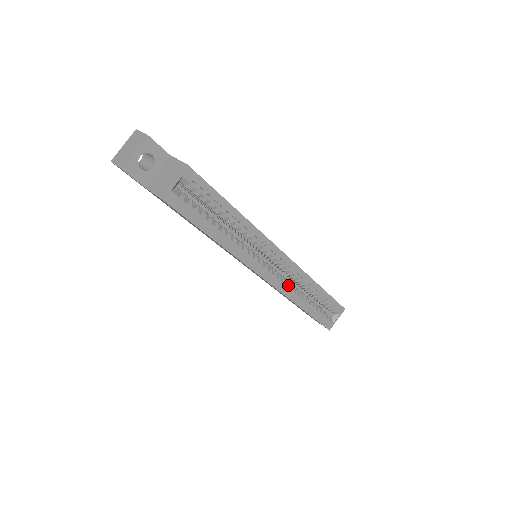
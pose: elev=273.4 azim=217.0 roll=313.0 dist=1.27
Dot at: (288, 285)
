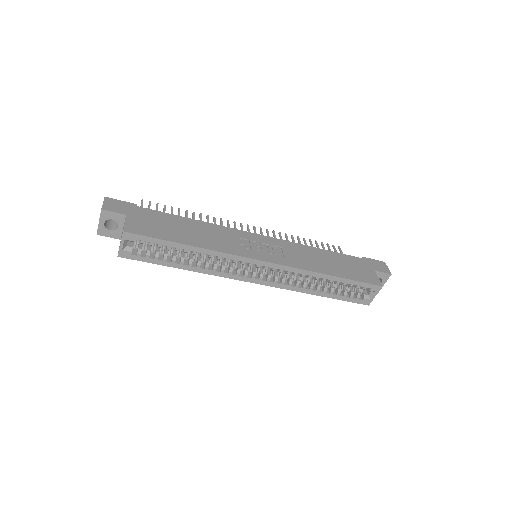
Dot at: (289, 280)
